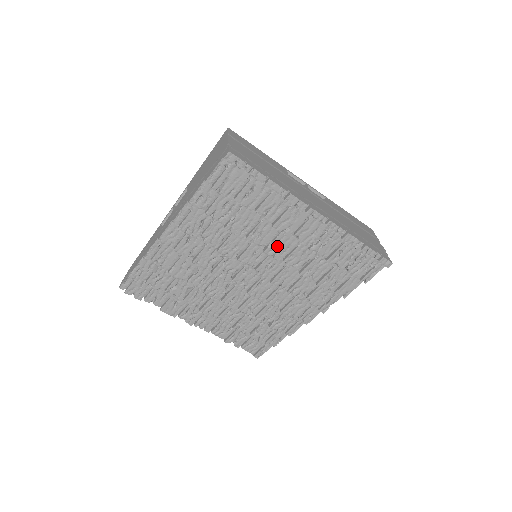
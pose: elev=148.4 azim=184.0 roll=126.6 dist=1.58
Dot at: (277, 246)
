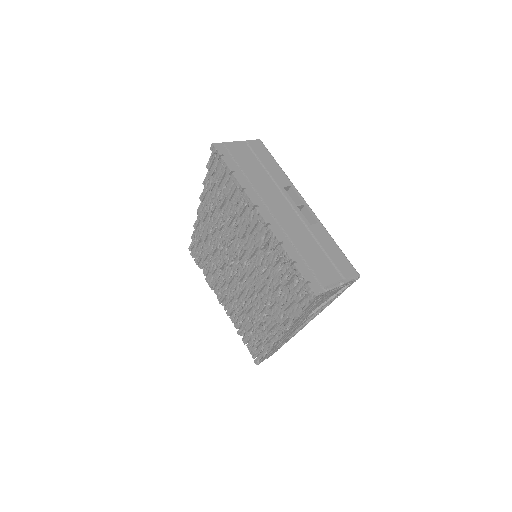
Dot at: (247, 242)
